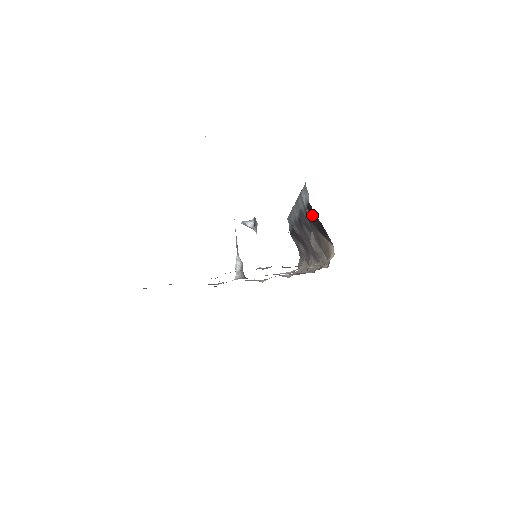
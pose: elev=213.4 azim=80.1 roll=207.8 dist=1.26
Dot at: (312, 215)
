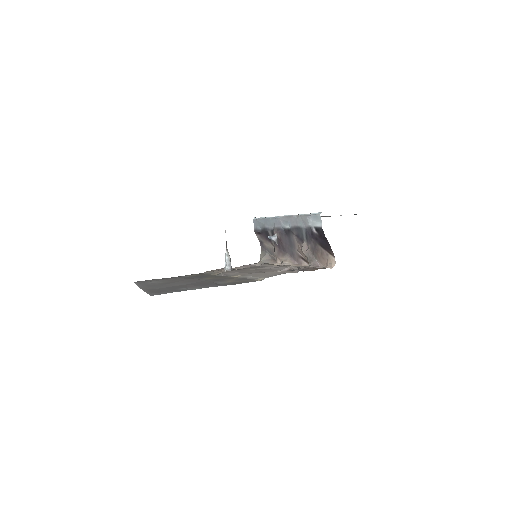
Dot at: (320, 236)
